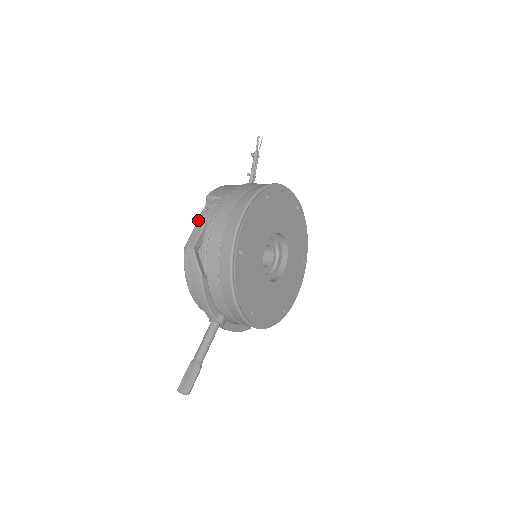
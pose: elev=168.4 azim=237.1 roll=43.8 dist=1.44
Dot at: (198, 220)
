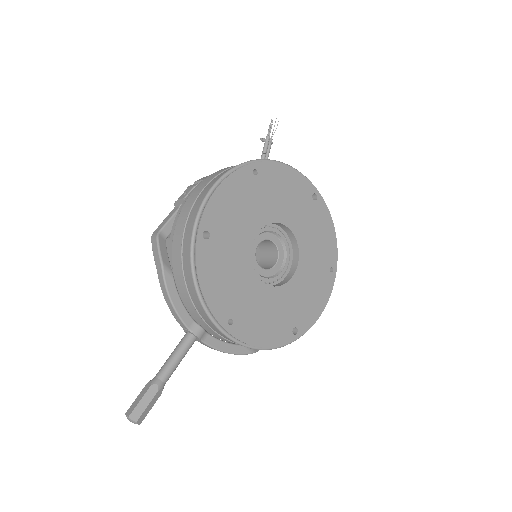
Dot at: (175, 206)
